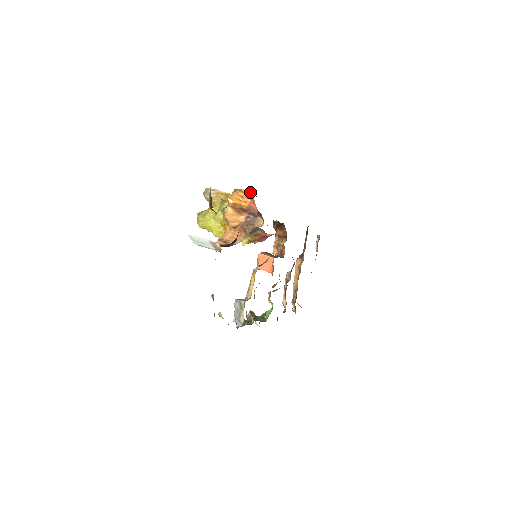
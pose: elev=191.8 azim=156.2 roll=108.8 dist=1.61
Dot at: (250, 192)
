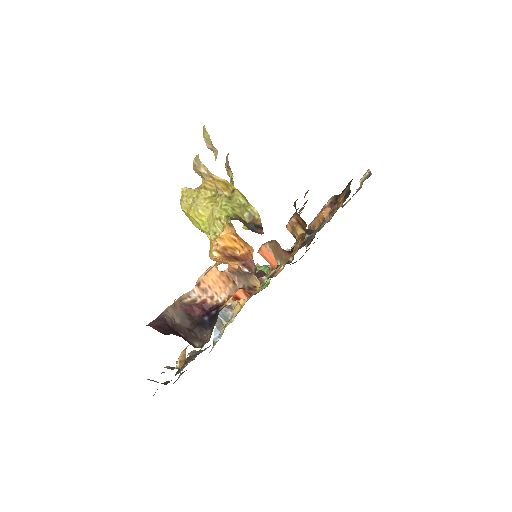
Dot at: (249, 246)
